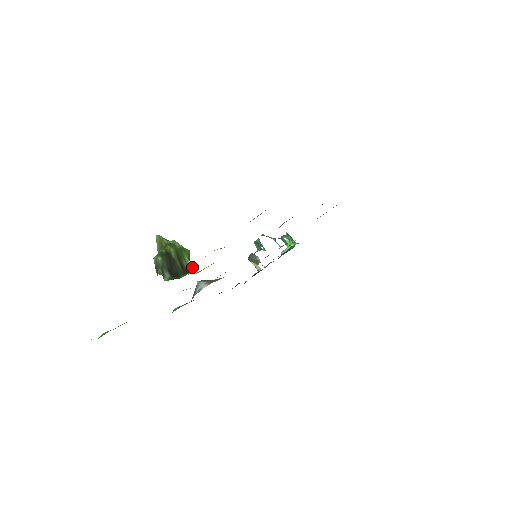
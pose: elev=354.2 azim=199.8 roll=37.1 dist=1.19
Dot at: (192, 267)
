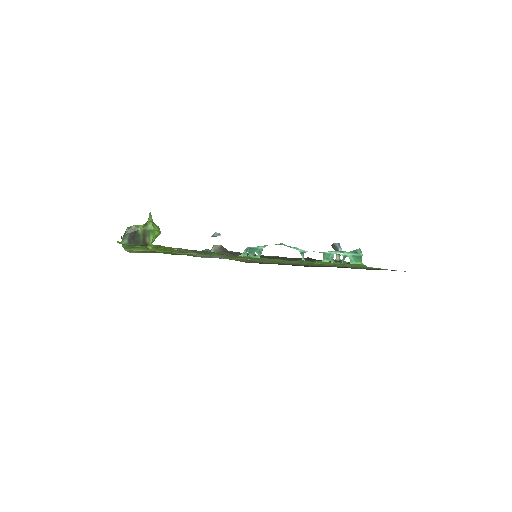
Dot at: (217, 234)
